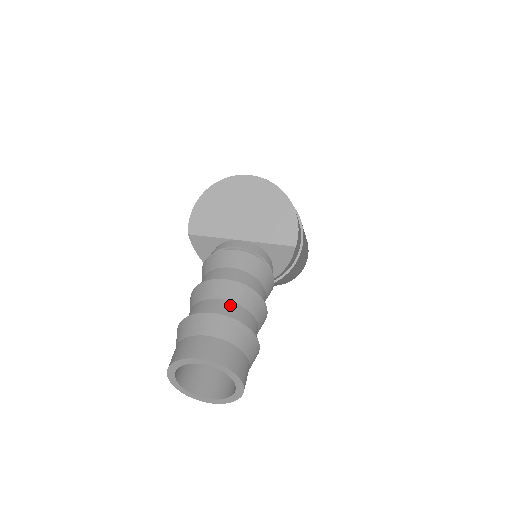
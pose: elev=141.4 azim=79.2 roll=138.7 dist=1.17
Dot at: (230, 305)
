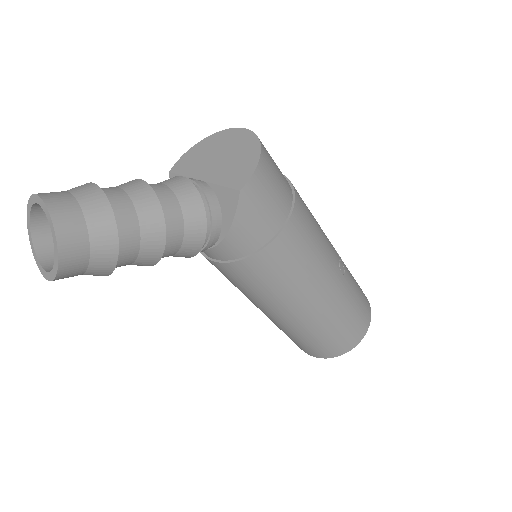
Dot at: (119, 191)
